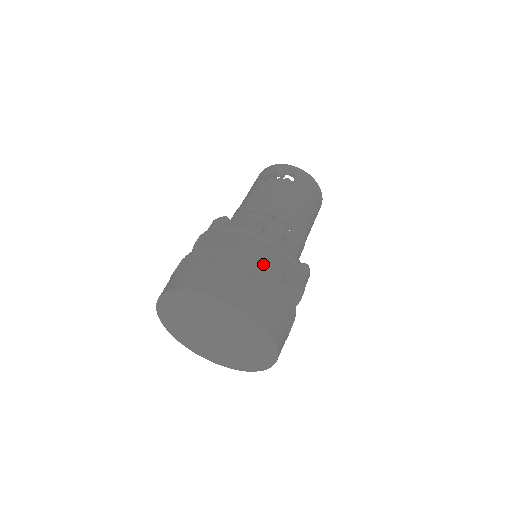
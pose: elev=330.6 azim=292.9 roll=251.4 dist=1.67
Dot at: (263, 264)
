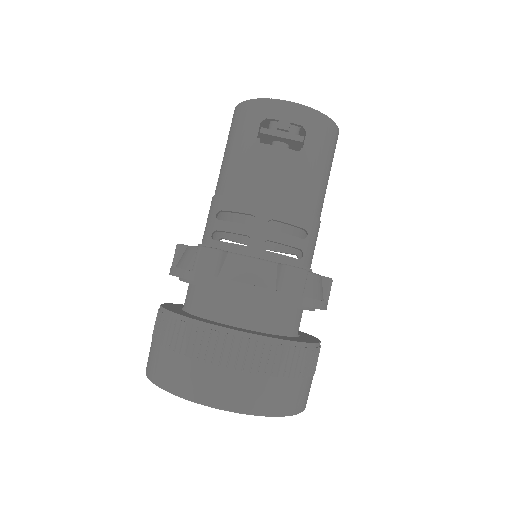
Dot at: (281, 316)
